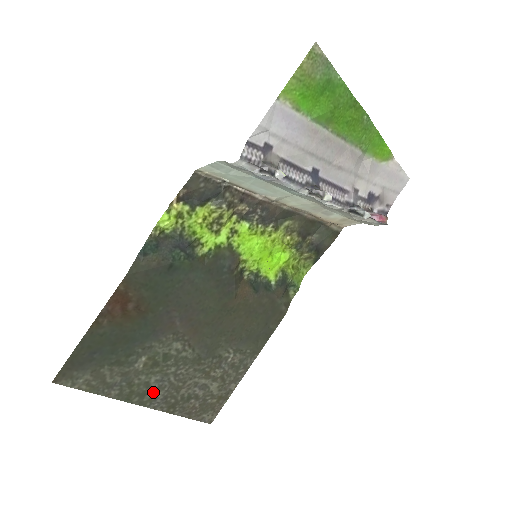
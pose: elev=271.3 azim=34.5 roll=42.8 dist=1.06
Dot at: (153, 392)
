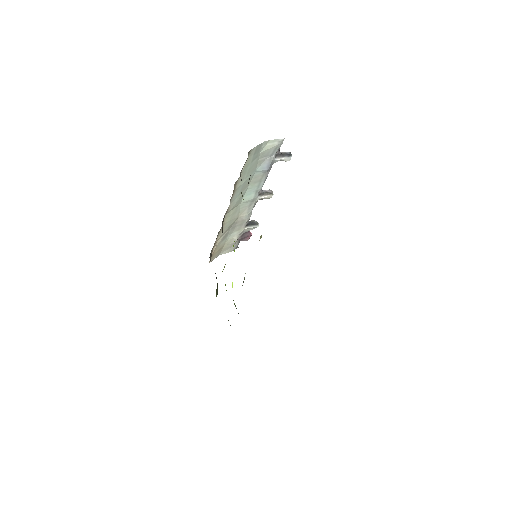
Dot at: occluded
